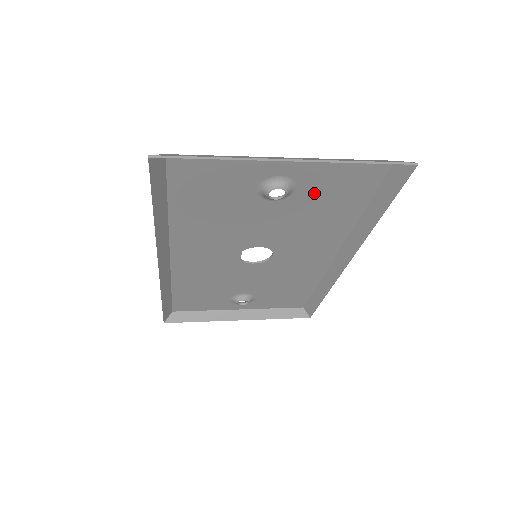
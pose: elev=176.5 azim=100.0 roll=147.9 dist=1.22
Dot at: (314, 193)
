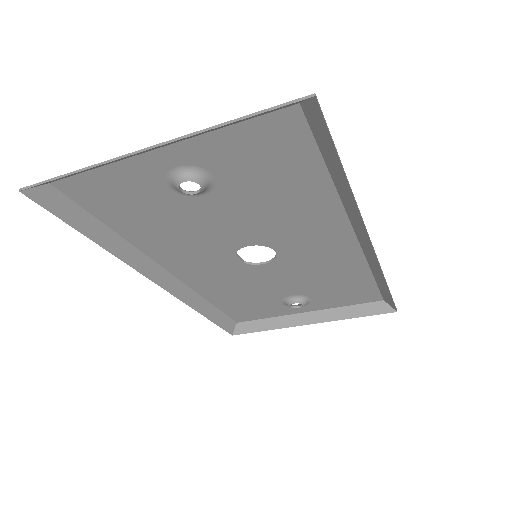
Dot at: (239, 173)
